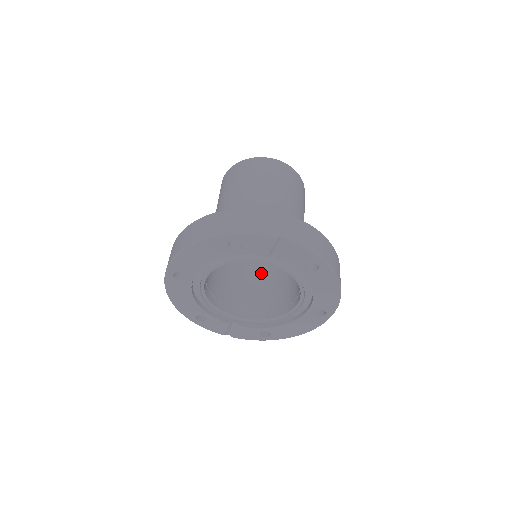
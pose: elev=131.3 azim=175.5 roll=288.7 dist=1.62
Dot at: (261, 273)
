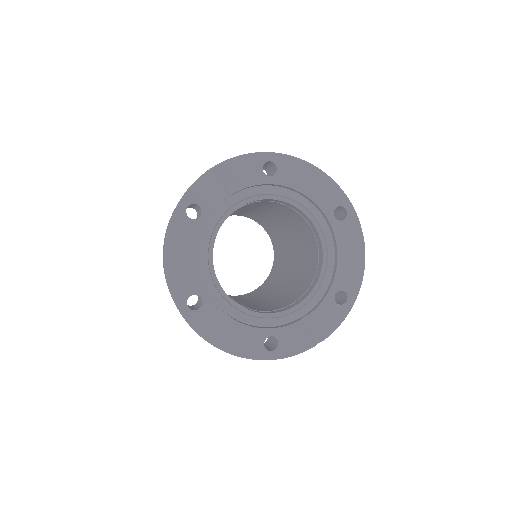
Dot at: (290, 283)
